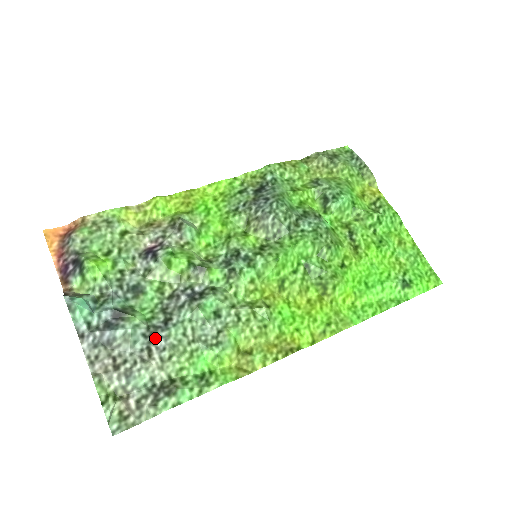
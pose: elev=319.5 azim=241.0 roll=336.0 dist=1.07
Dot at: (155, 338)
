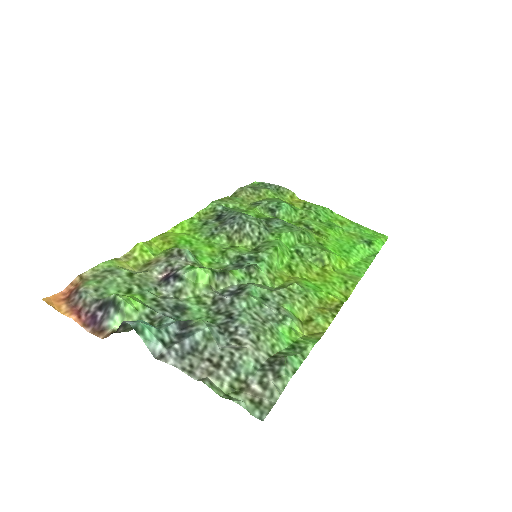
Dot at: (232, 330)
